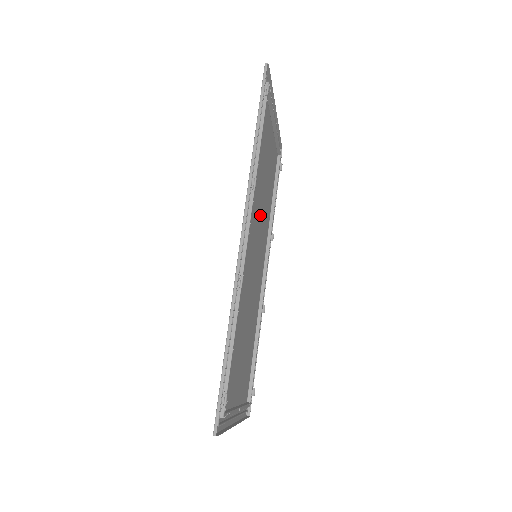
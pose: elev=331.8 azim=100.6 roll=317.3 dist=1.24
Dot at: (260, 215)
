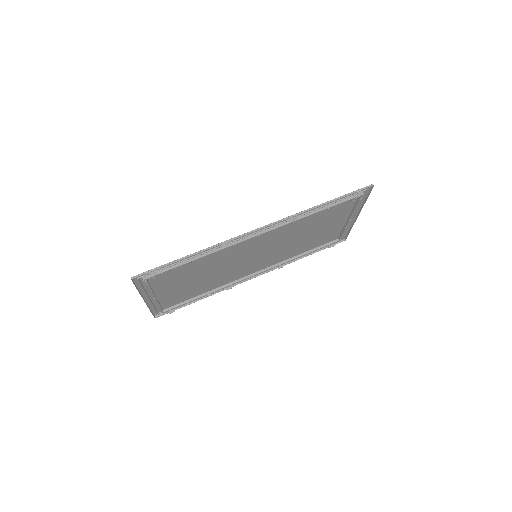
Dot at: (284, 244)
